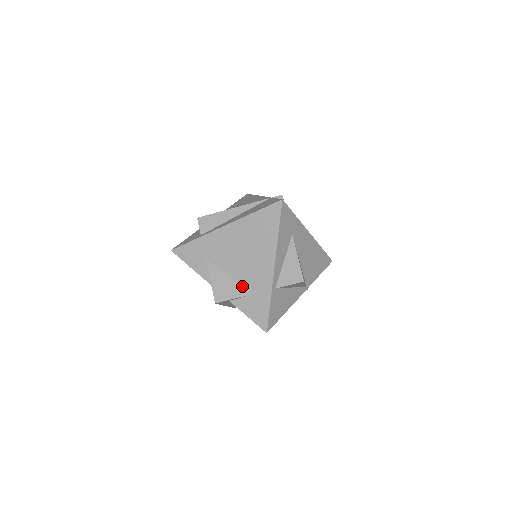
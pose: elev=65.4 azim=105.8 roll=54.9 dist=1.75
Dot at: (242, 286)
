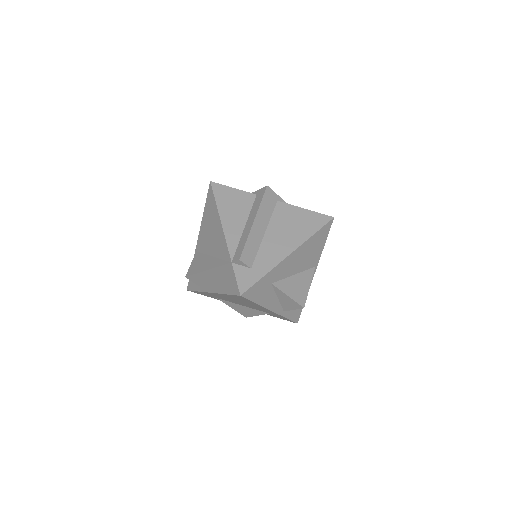
Dot at: (257, 310)
